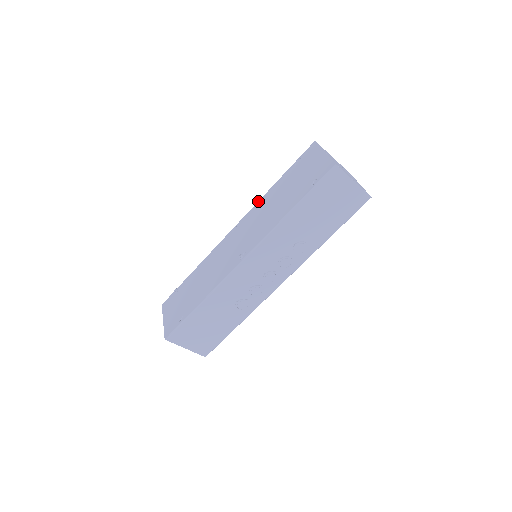
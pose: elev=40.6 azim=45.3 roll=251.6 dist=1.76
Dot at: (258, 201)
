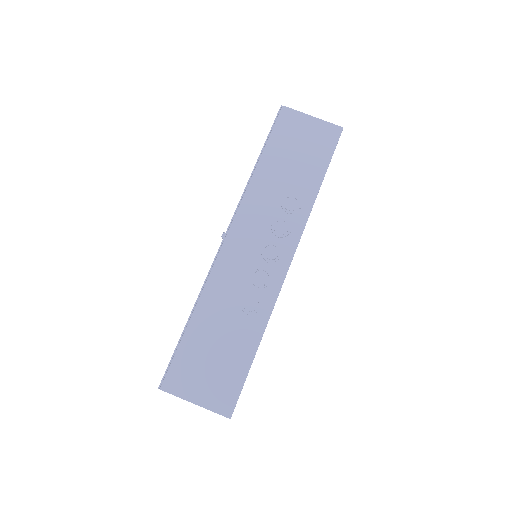
Dot at: occluded
